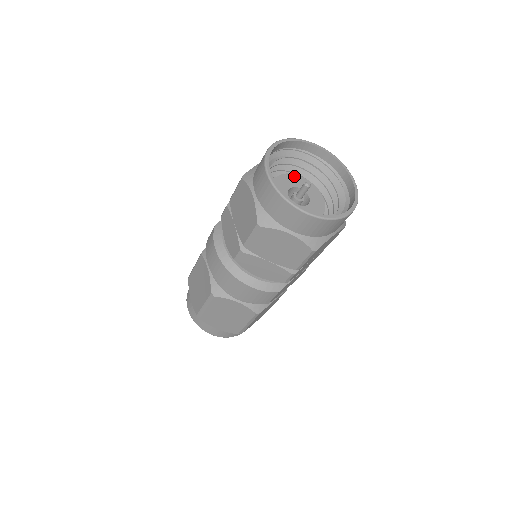
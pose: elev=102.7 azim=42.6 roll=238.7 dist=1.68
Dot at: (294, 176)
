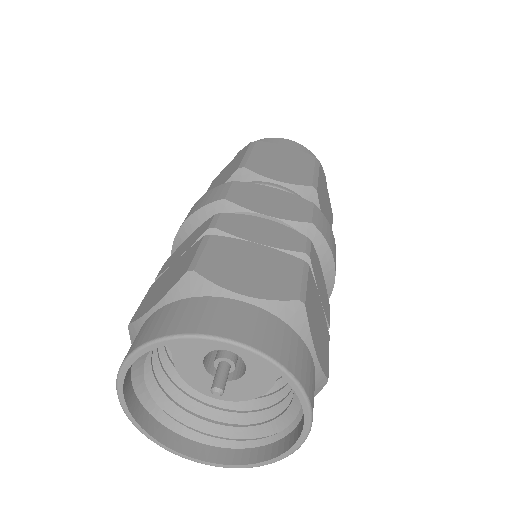
Dot at: occluded
